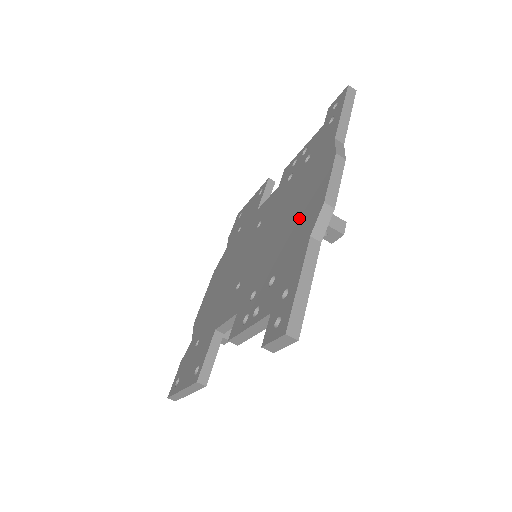
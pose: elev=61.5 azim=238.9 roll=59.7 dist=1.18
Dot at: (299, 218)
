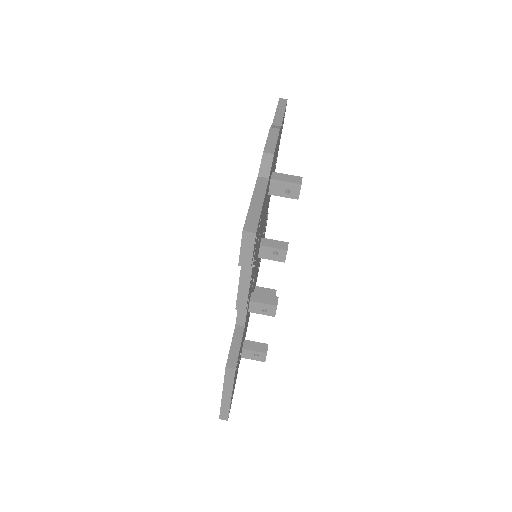
Dot at: occluded
